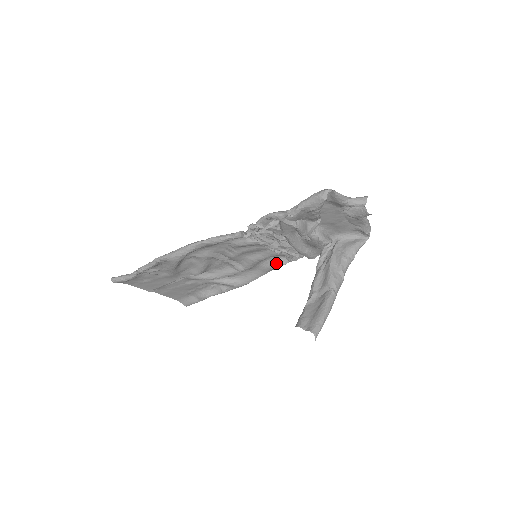
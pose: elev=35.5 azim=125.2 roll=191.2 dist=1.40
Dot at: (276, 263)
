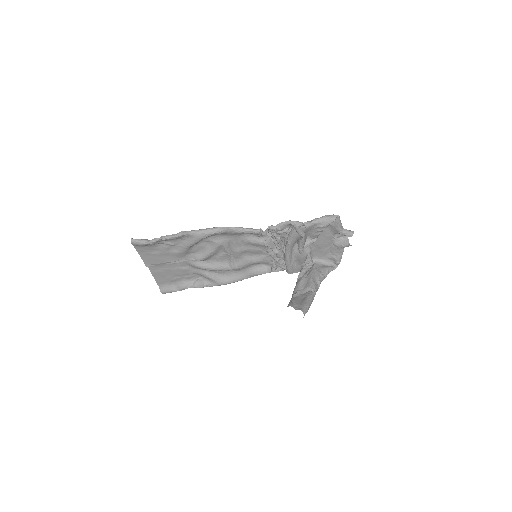
Dot at: (262, 270)
